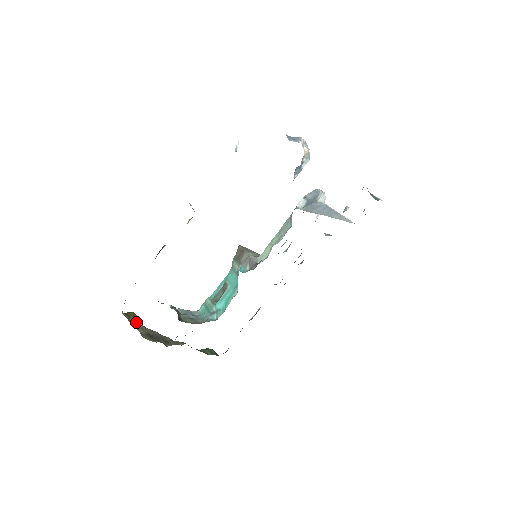
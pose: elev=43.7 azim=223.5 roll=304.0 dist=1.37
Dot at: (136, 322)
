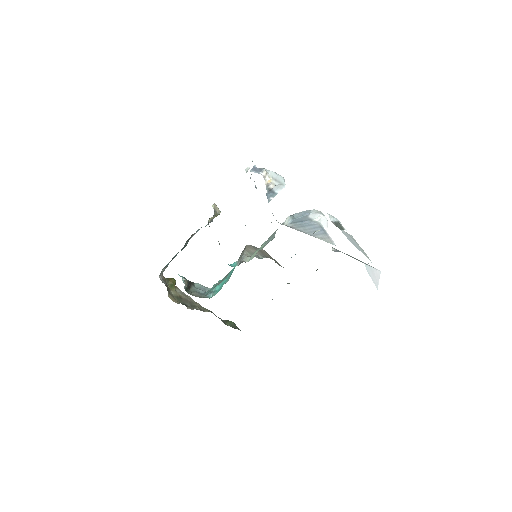
Dot at: (173, 286)
